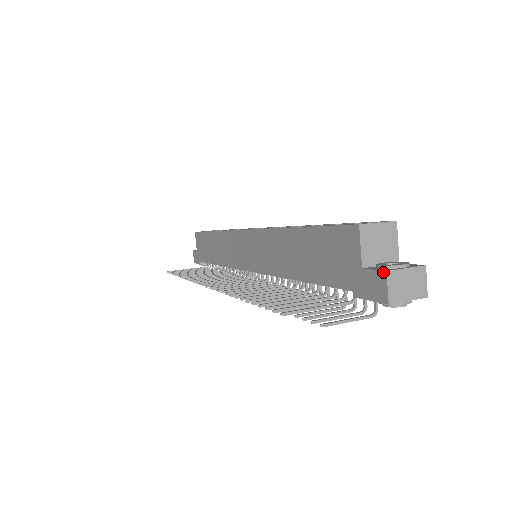
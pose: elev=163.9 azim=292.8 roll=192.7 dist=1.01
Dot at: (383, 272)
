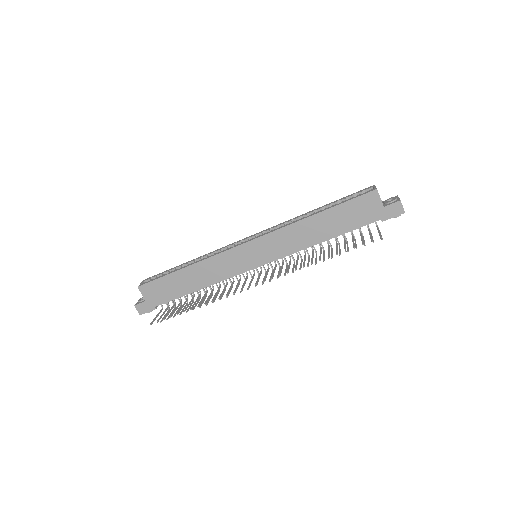
Dot at: (399, 202)
